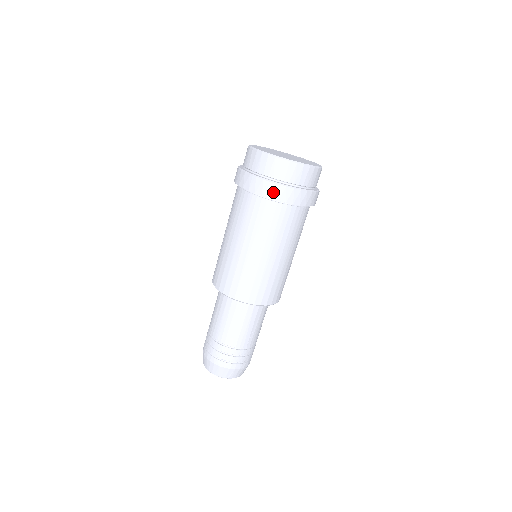
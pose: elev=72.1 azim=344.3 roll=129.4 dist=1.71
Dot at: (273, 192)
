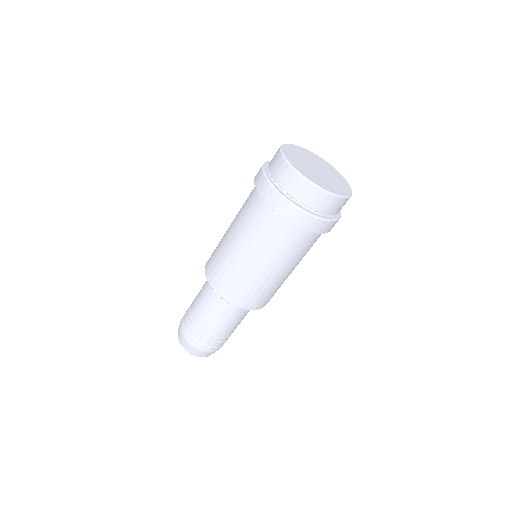
Dot at: (323, 228)
